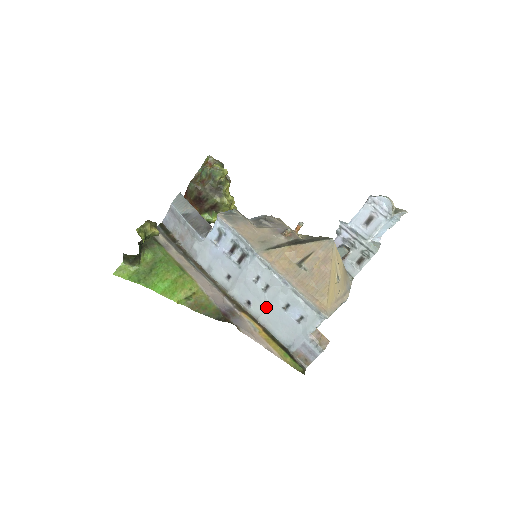
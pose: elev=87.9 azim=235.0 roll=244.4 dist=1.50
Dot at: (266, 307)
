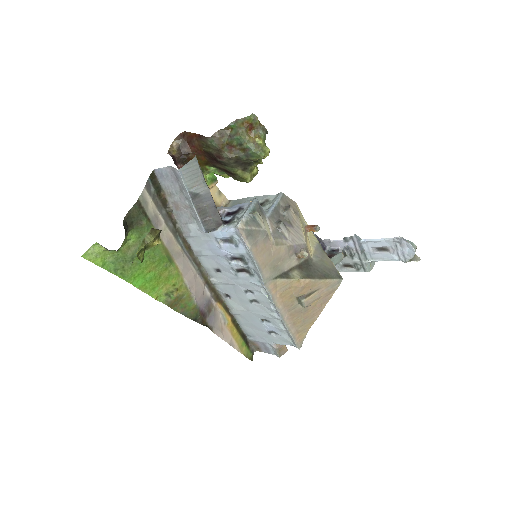
Dot at: (245, 310)
